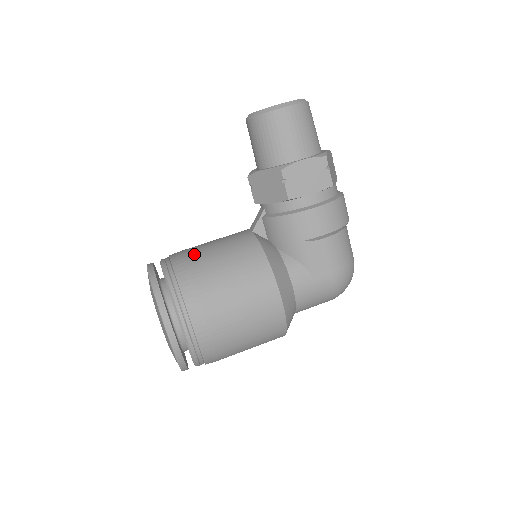
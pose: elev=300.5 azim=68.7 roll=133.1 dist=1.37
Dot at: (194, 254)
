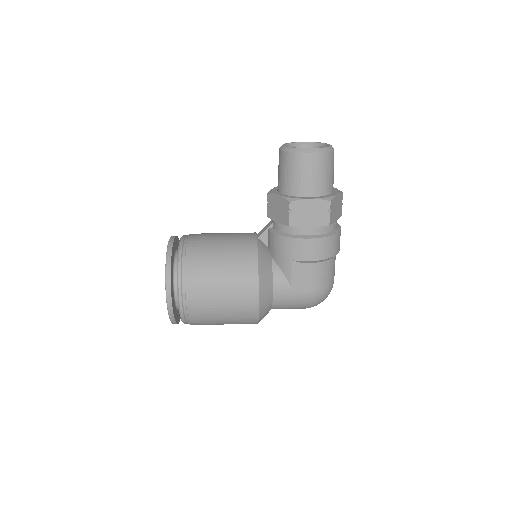
Dot at: (206, 242)
